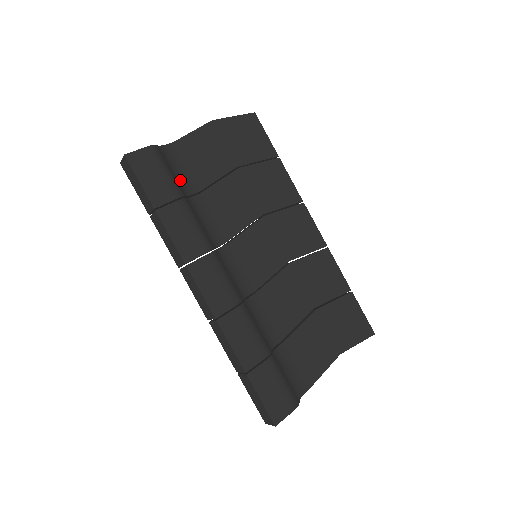
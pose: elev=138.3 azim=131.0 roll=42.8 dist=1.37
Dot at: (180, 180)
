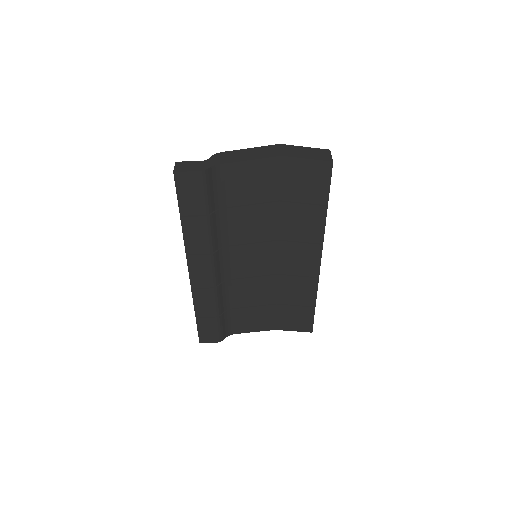
Dot at: (218, 195)
